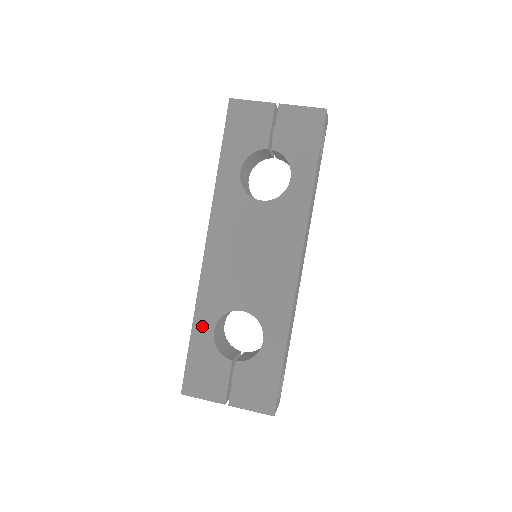
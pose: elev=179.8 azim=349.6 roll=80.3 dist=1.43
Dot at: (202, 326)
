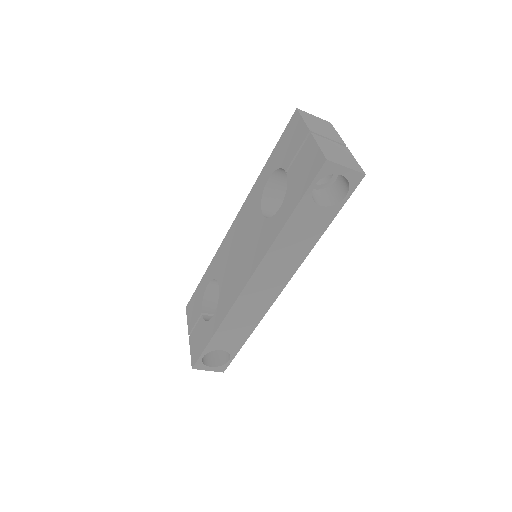
Dot at: (207, 276)
